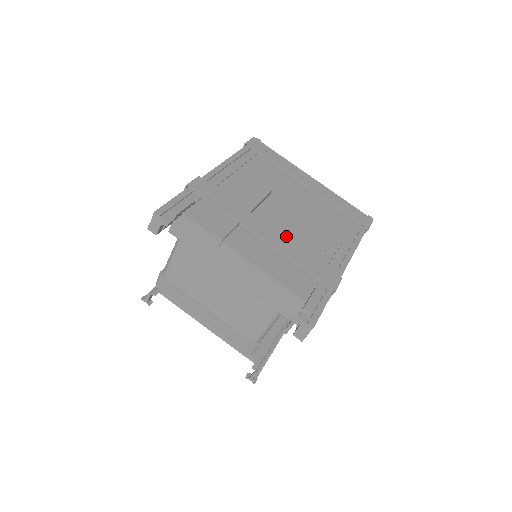
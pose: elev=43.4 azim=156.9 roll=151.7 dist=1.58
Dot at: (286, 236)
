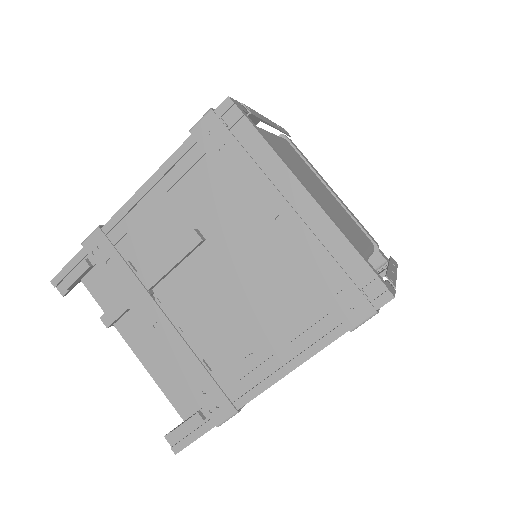
Dot at: (198, 323)
